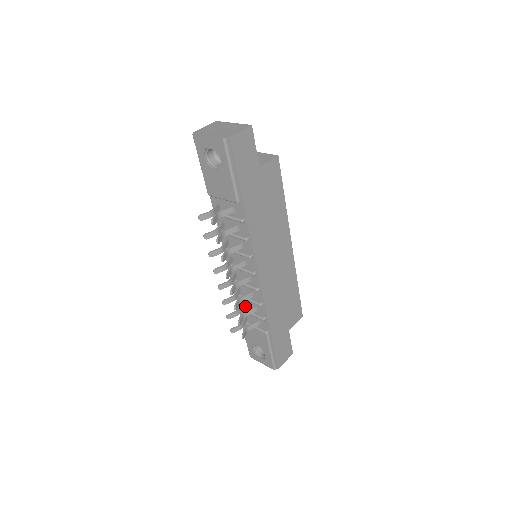
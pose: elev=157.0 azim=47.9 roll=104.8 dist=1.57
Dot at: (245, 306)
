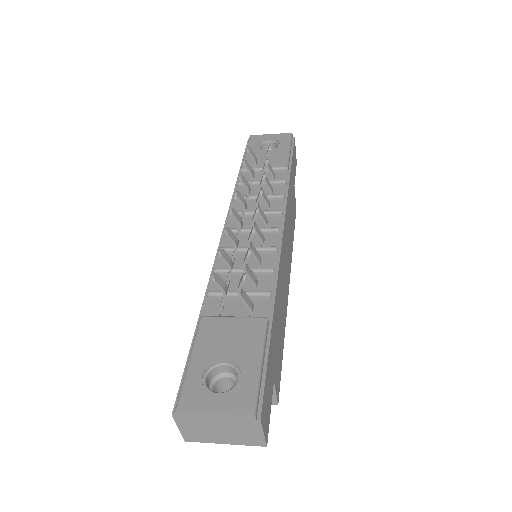
Dot at: occluded
